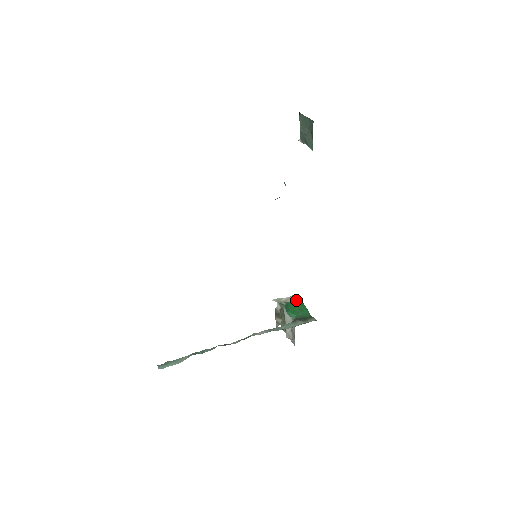
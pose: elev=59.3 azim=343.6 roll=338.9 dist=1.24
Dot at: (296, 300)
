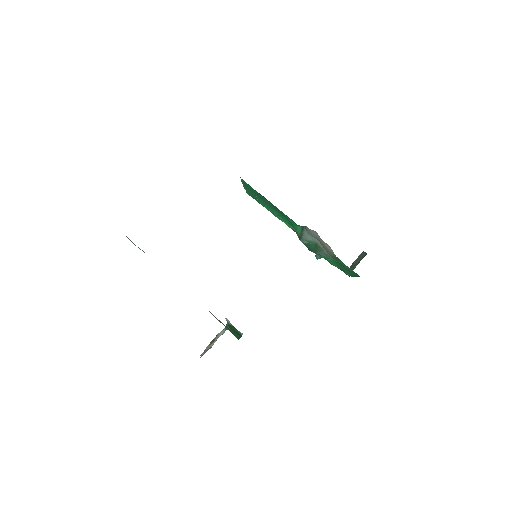
Dot at: occluded
